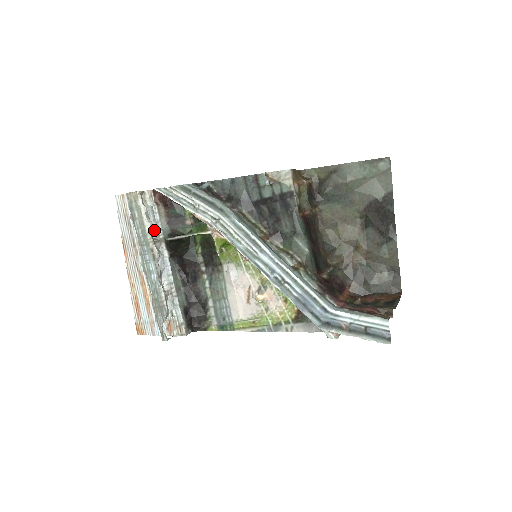
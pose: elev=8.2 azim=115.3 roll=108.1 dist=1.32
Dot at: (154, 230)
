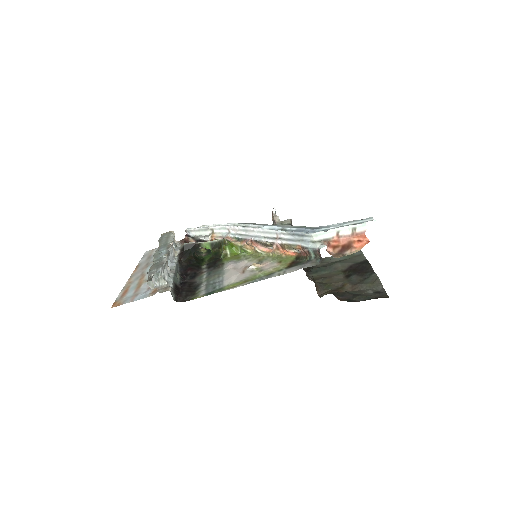
Dot at: occluded
